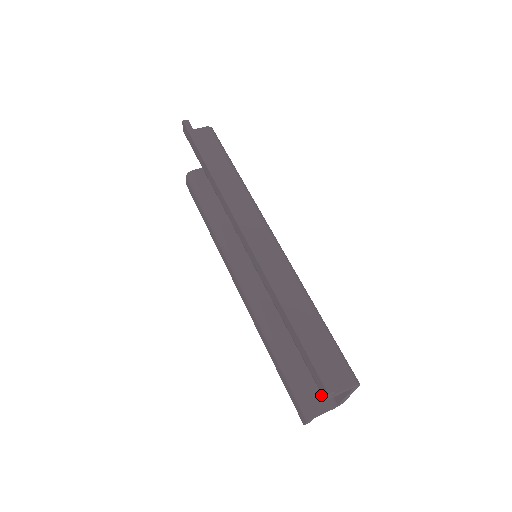
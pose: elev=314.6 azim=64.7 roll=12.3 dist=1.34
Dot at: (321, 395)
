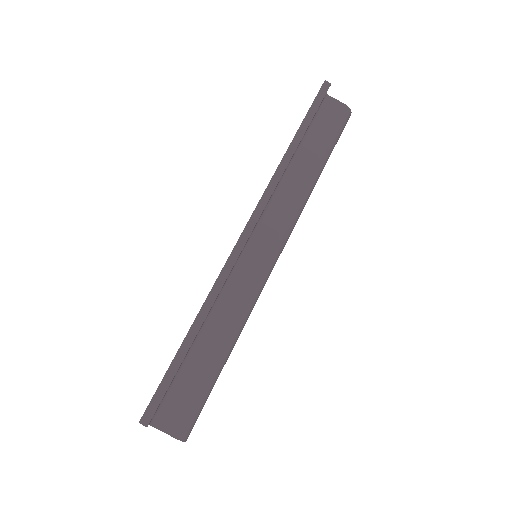
Dot at: occluded
